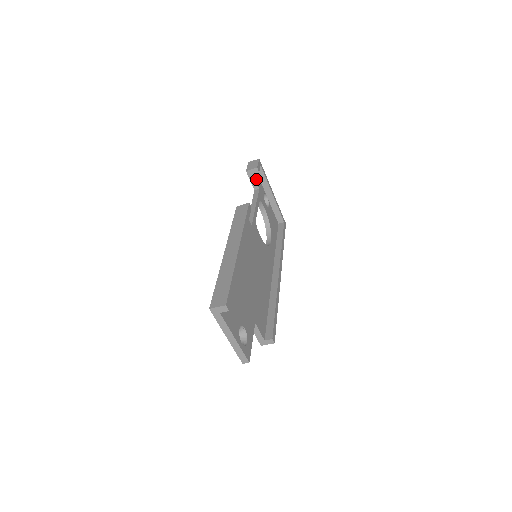
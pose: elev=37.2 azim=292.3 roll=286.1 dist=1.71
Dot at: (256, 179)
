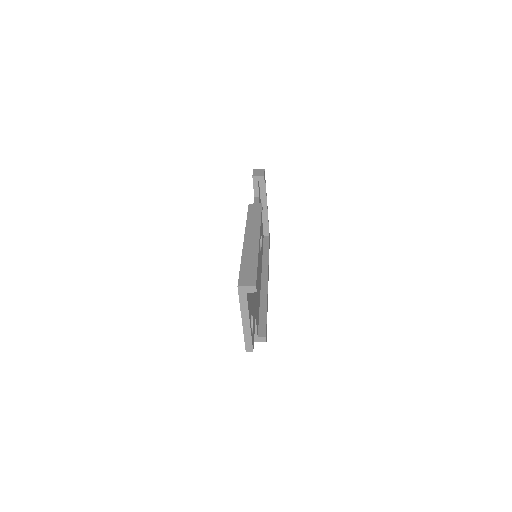
Dot at: (258, 187)
